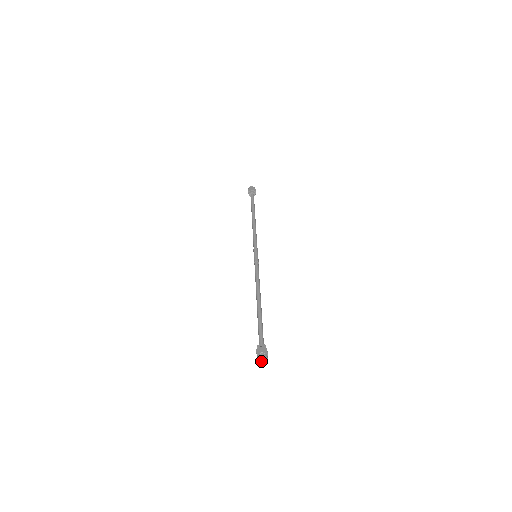
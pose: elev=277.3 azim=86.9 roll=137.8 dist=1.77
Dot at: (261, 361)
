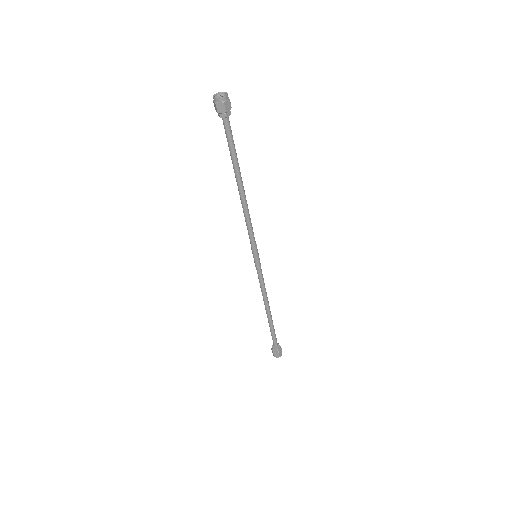
Dot at: (215, 98)
